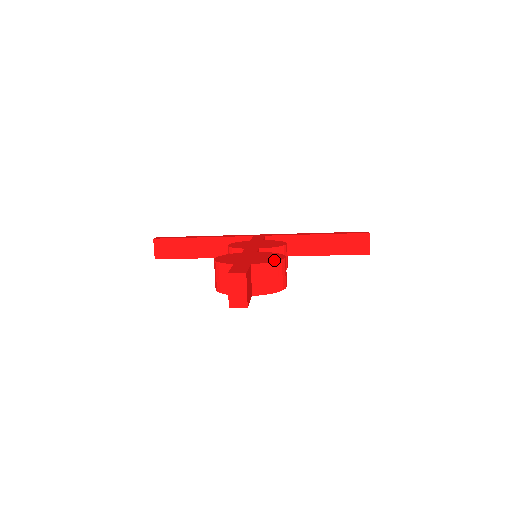
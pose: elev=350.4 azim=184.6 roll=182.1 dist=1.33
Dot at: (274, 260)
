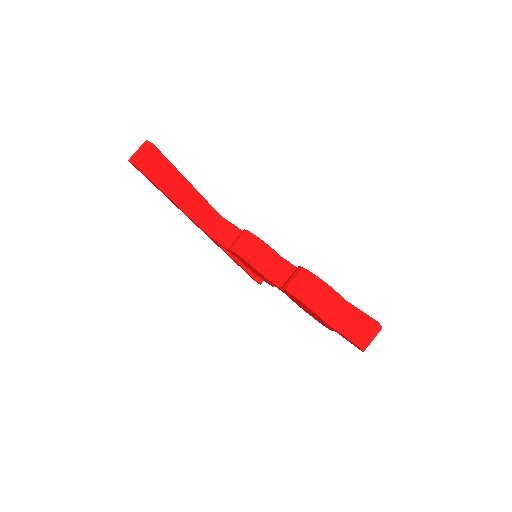
Dot at: occluded
